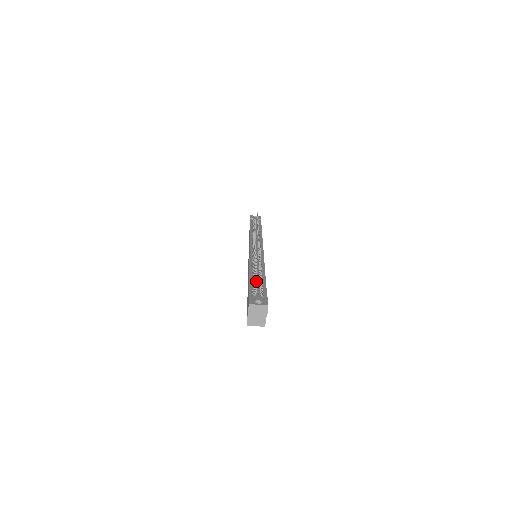
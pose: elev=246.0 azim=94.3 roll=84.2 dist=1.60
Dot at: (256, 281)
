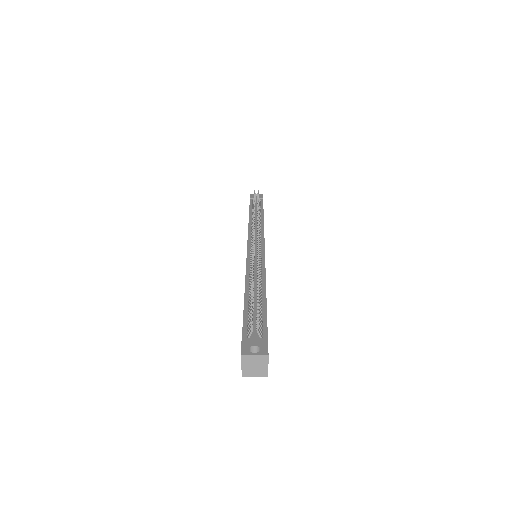
Dot at: (251, 315)
